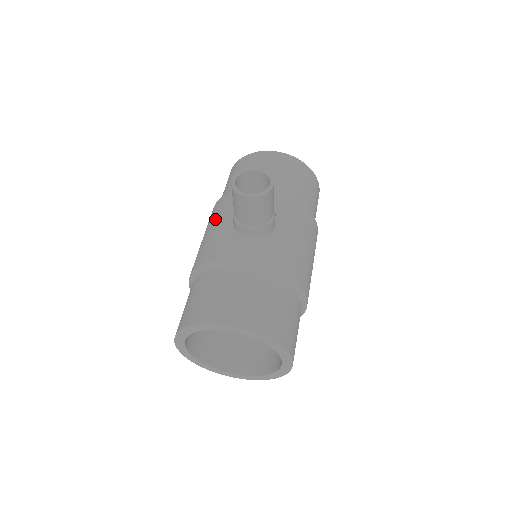
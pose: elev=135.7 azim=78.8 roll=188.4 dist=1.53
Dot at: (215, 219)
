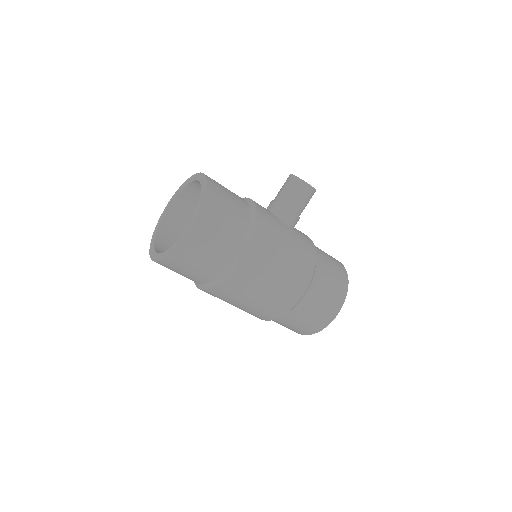
Dot at: occluded
